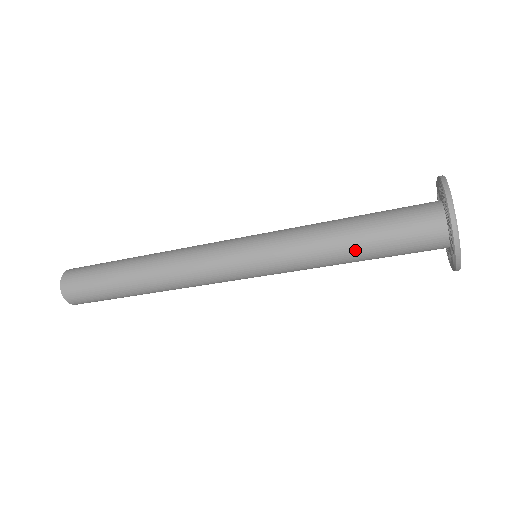
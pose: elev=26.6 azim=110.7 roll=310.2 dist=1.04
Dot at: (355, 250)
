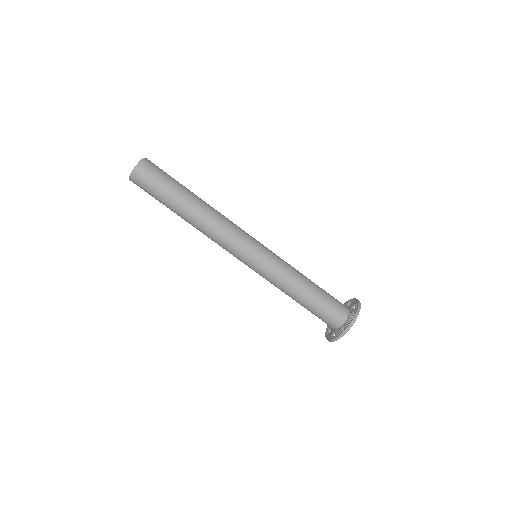
Dot at: (312, 284)
